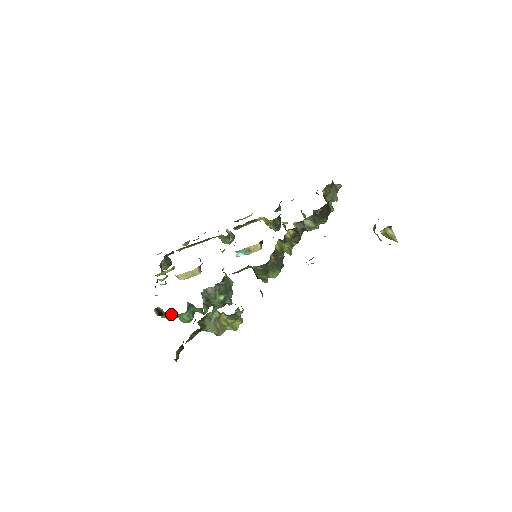
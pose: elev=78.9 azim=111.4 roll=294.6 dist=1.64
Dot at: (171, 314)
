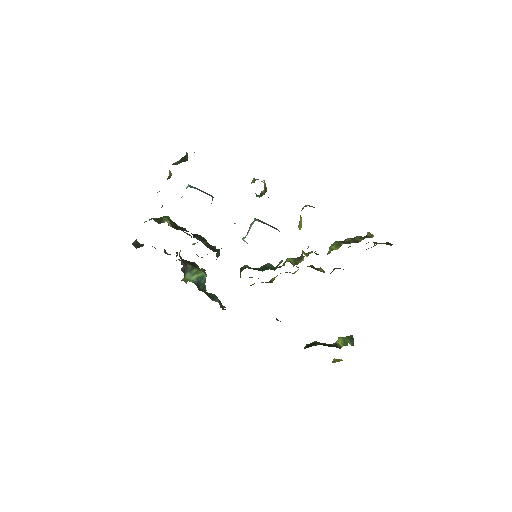
Dot at: occluded
